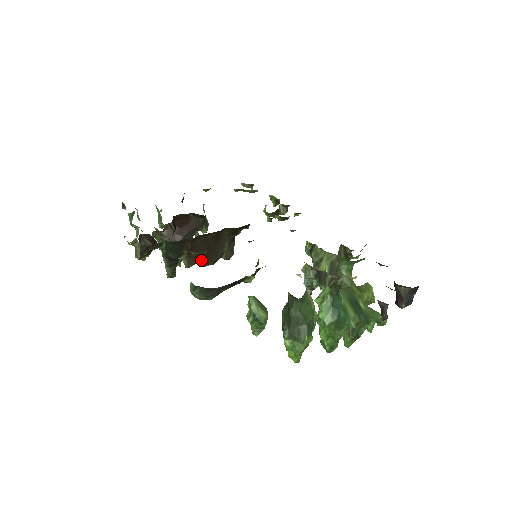
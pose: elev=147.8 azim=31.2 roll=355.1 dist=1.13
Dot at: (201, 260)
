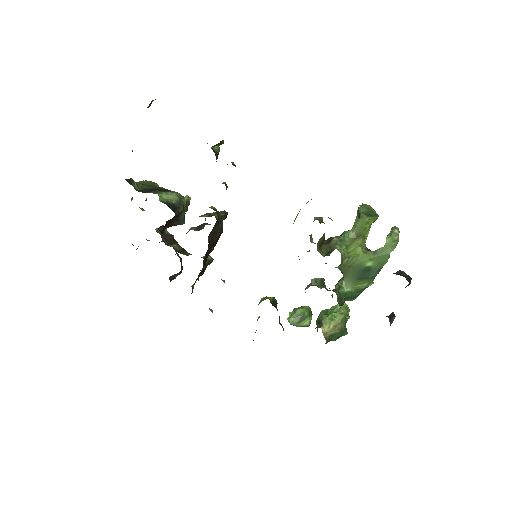
Dot at: (215, 244)
